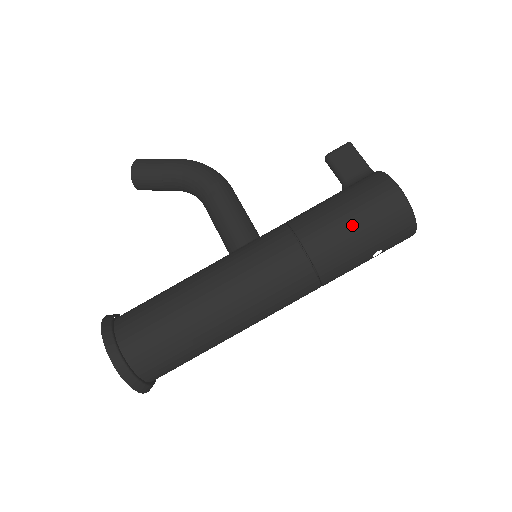
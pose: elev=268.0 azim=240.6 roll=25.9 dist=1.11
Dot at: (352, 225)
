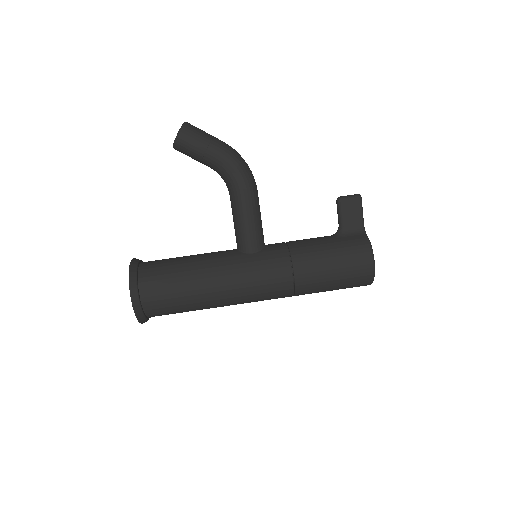
Dot at: (332, 278)
